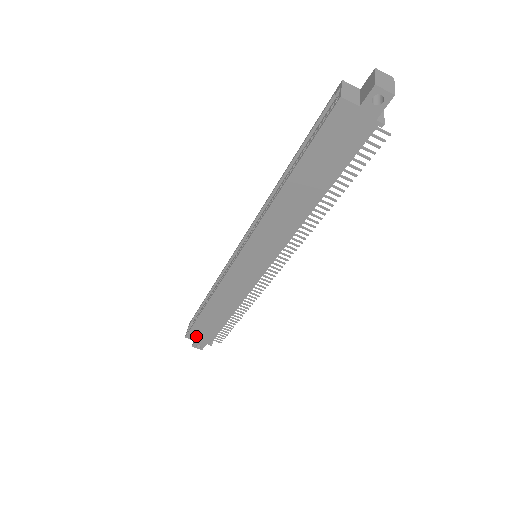
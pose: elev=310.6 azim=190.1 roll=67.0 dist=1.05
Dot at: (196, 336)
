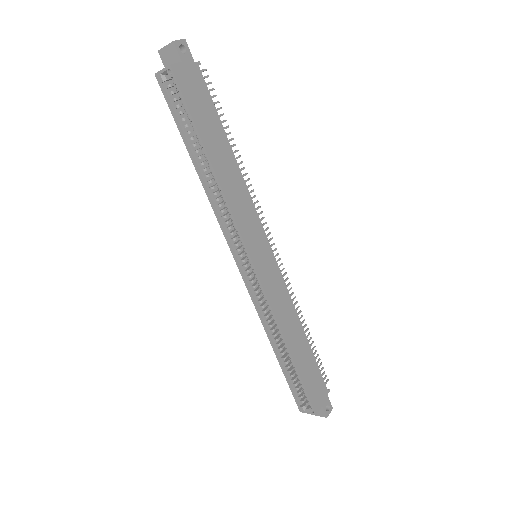
Dot at: (317, 399)
